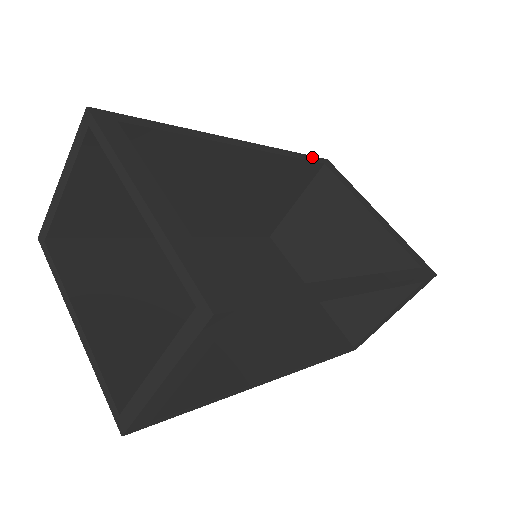
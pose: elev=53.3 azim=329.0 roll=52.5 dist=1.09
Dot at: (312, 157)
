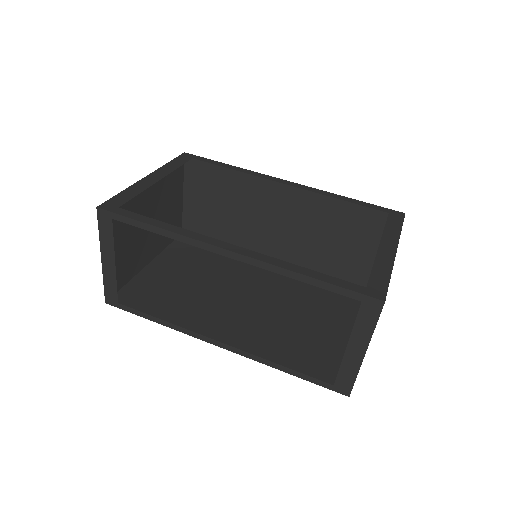
Dot at: (377, 206)
